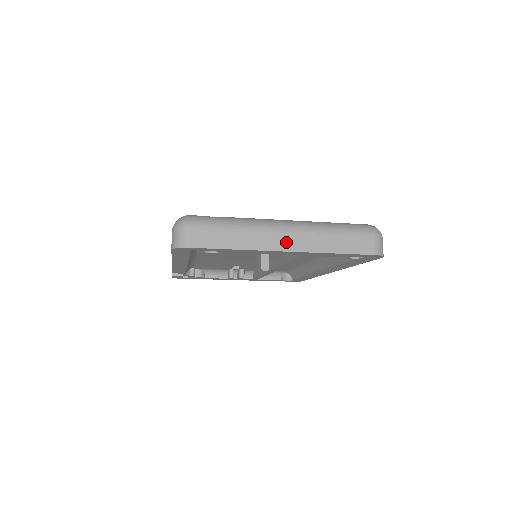
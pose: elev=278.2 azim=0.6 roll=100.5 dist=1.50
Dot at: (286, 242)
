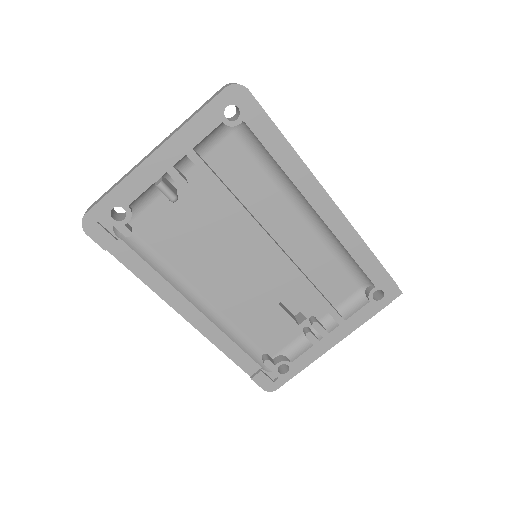
Dot at: (154, 150)
